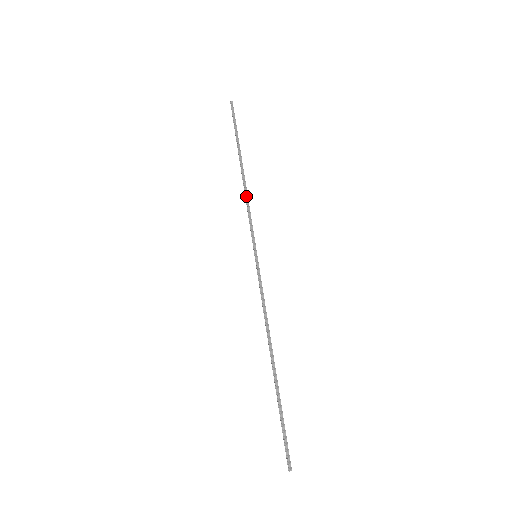
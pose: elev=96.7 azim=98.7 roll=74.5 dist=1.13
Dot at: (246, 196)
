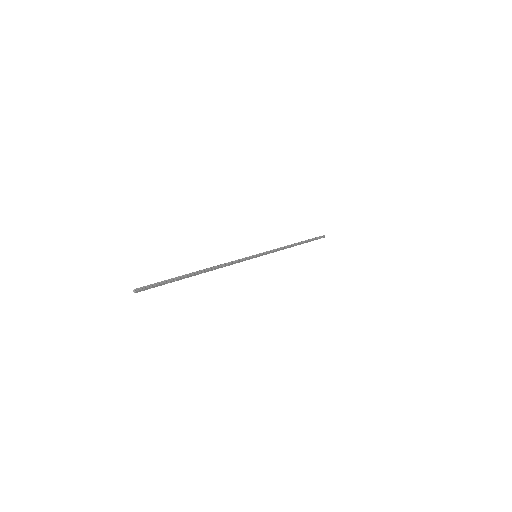
Dot at: (284, 247)
